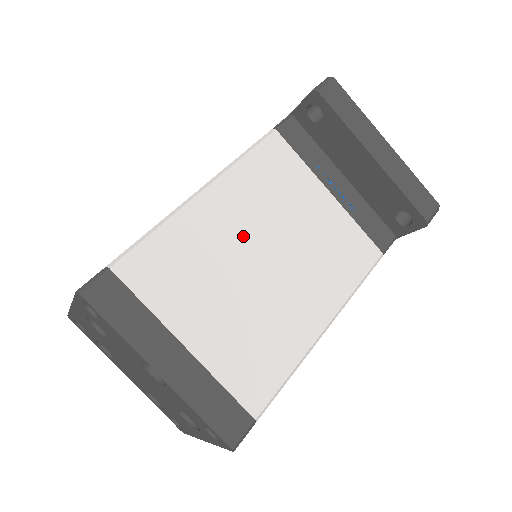
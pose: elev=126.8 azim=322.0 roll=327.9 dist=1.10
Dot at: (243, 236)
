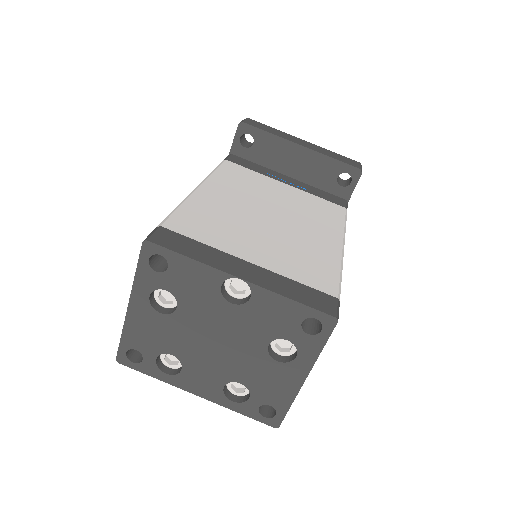
Dot at: (245, 205)
